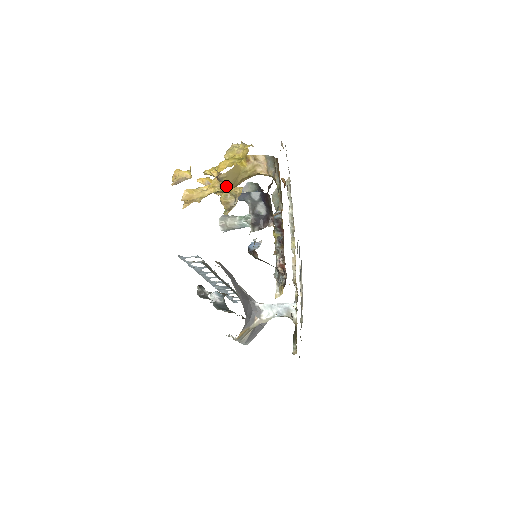
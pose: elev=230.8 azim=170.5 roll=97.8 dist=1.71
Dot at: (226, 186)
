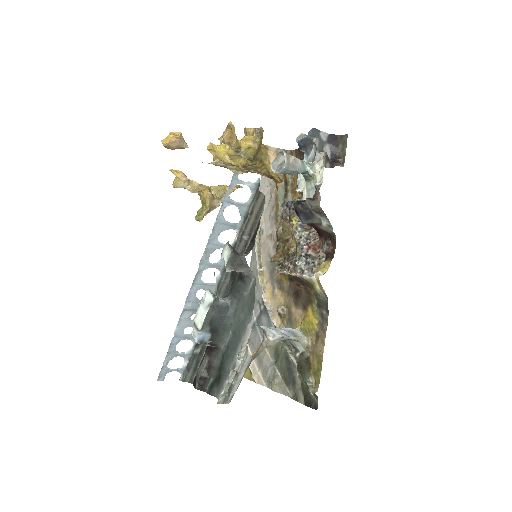
Dot at: (258, 147)
